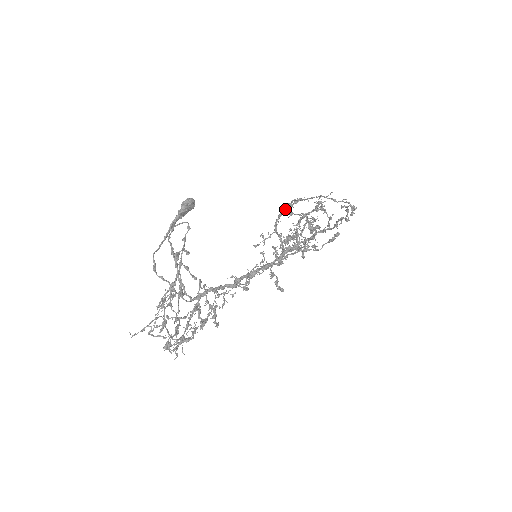
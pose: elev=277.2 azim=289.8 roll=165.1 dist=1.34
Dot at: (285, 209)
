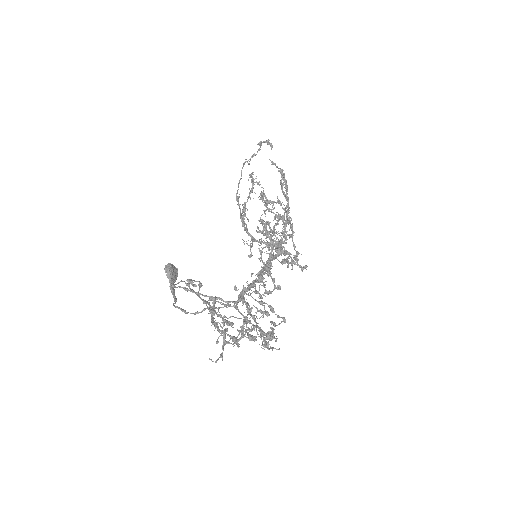
Dot at: (241, 216)
